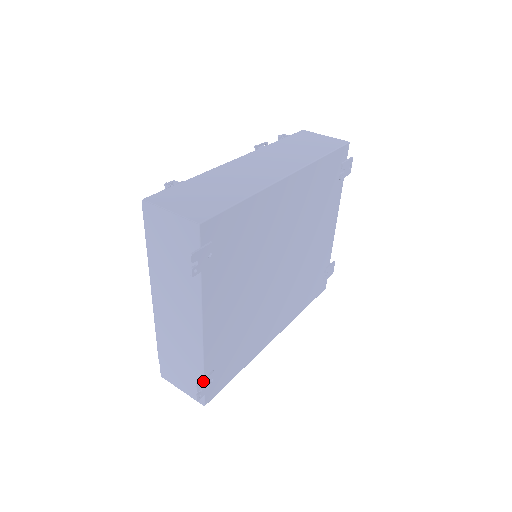
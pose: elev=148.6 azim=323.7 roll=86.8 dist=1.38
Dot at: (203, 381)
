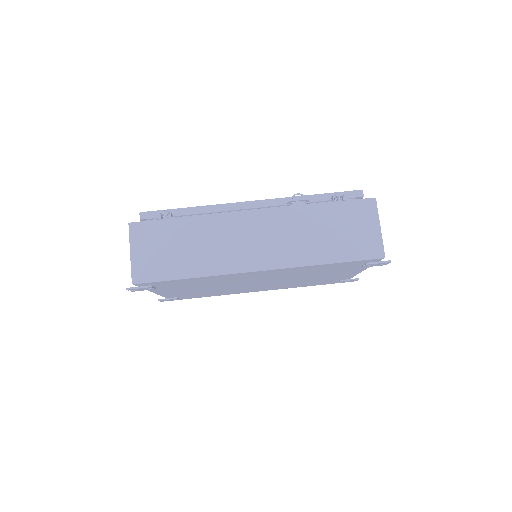
Dot at: (164, 300)
